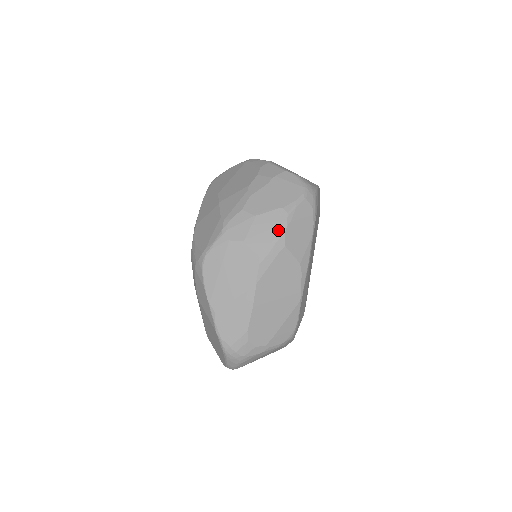
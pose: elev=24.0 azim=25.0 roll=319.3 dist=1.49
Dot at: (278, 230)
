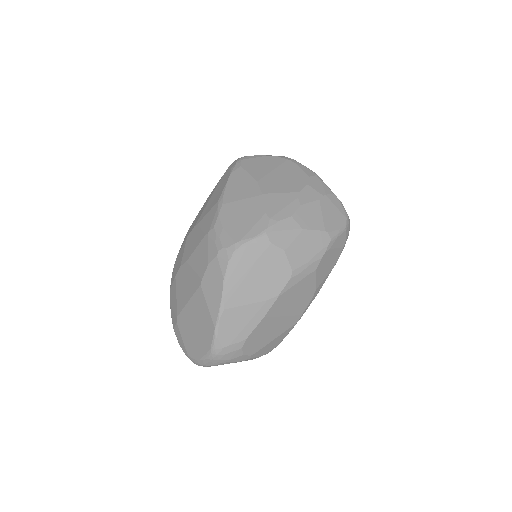
Dot at: (318, 252)
